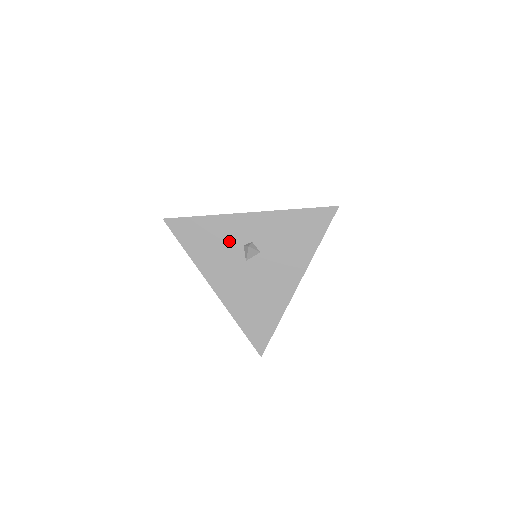
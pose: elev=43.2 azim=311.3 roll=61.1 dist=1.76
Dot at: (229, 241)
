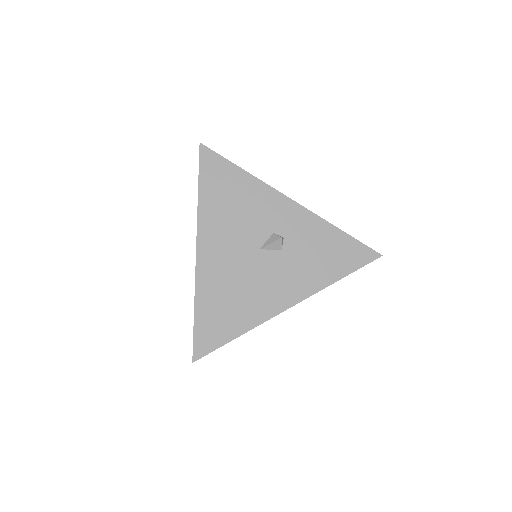
Dot at: occluded
